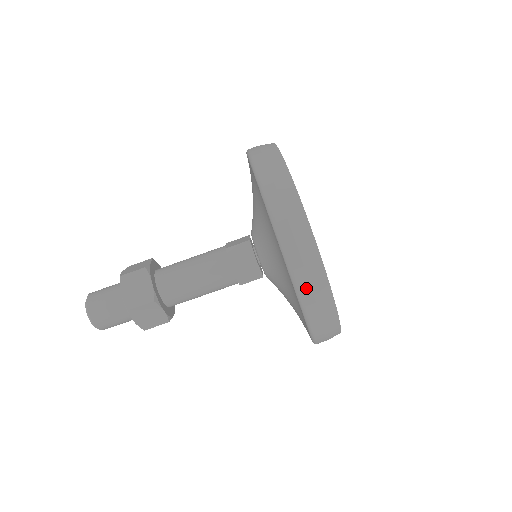
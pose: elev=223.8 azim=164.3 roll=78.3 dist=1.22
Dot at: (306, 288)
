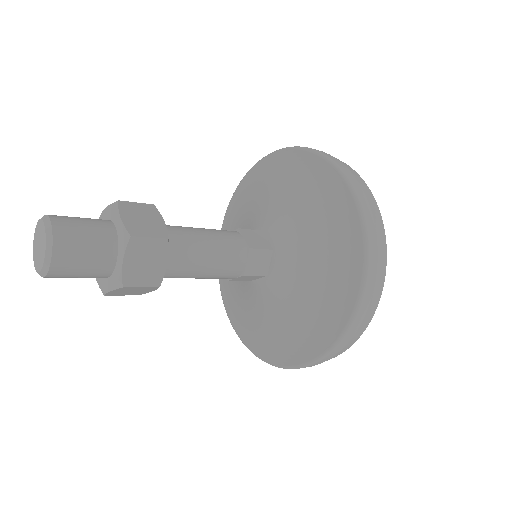
Dot at: (330, 357)
